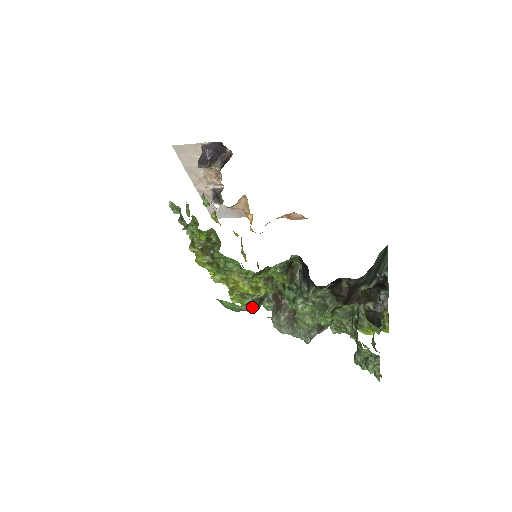
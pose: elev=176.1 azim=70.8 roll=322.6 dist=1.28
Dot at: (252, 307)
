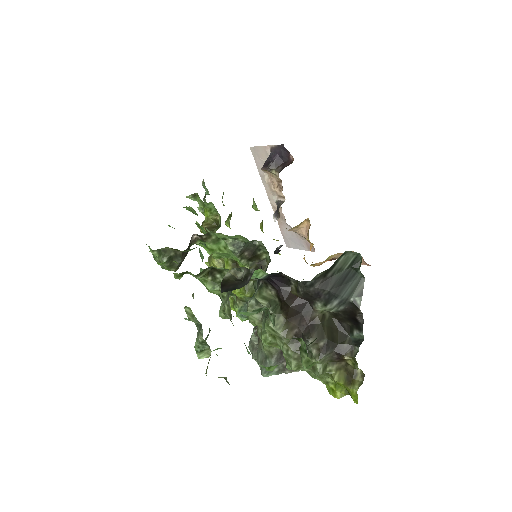
Dot at: (161, 256)
